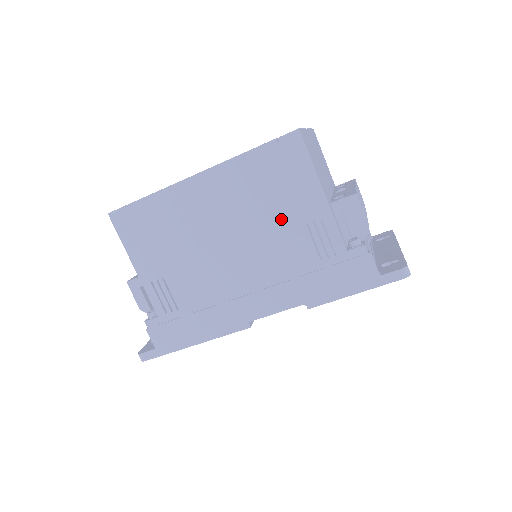
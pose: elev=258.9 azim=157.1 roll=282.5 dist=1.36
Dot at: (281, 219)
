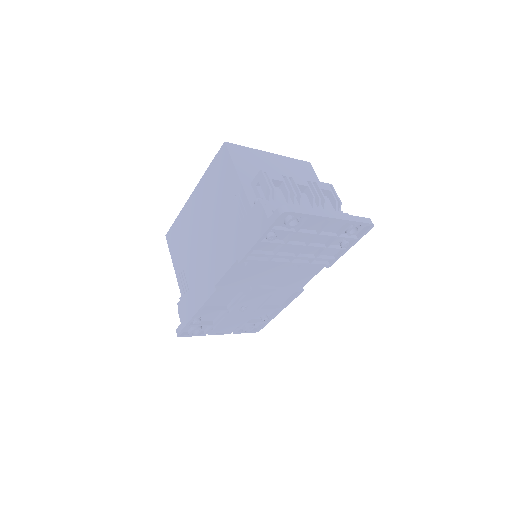
Dot at: (223, 202)
